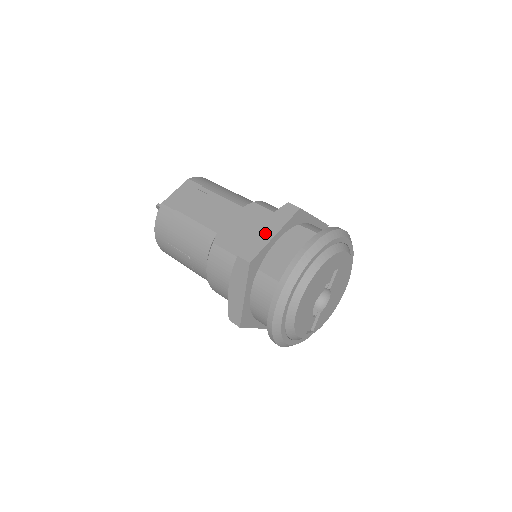
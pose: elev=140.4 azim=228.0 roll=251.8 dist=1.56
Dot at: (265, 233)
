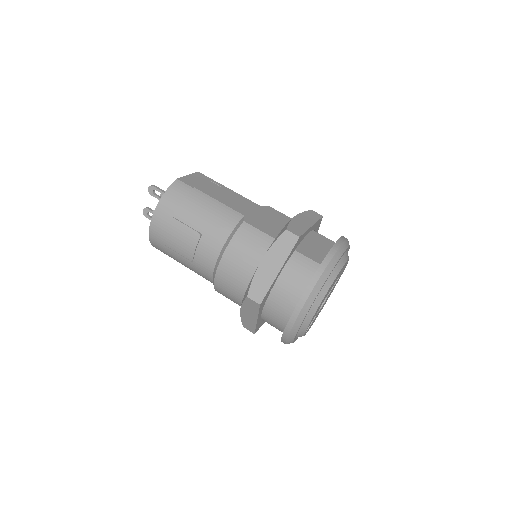
Dot at: (303, 222)
